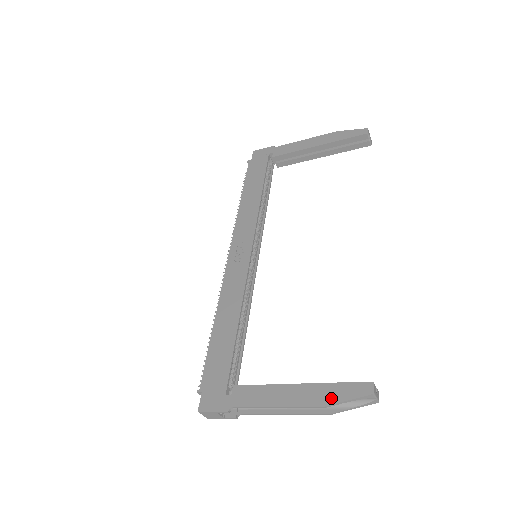
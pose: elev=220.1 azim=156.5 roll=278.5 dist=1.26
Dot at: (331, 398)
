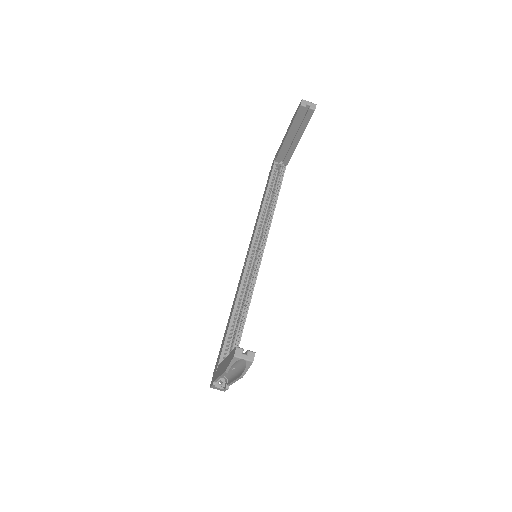
Dot at: (227, 365)
